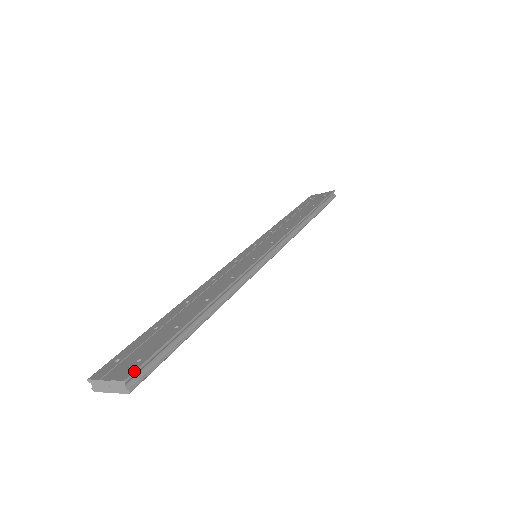
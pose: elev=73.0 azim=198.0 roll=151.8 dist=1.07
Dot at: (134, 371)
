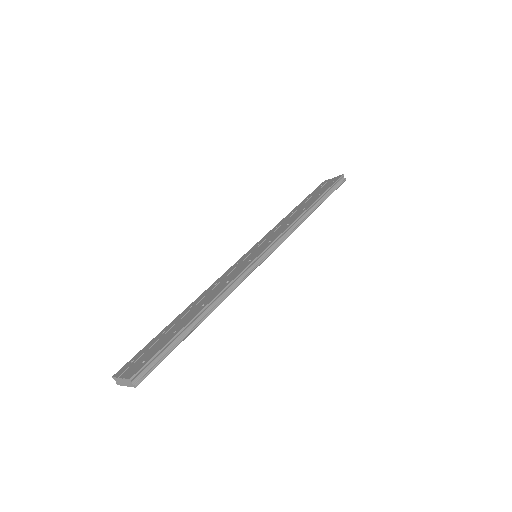
Dot at: (138, 371)
